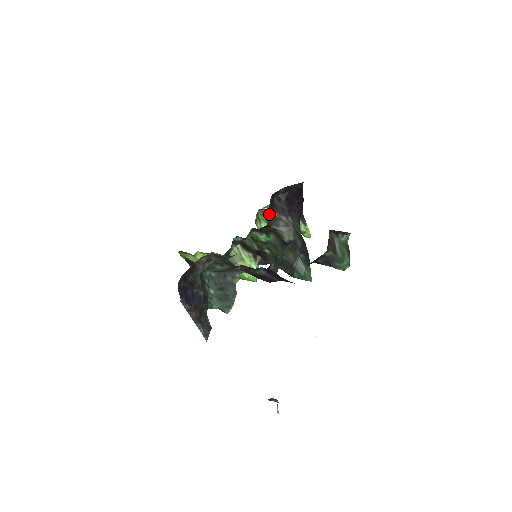
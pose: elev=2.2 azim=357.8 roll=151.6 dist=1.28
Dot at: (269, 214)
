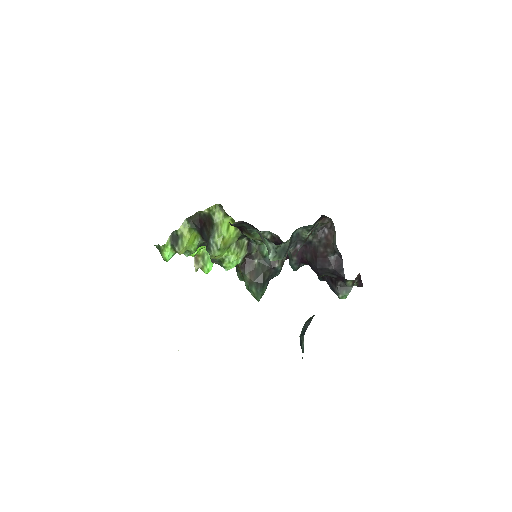
Dot at: occluded
